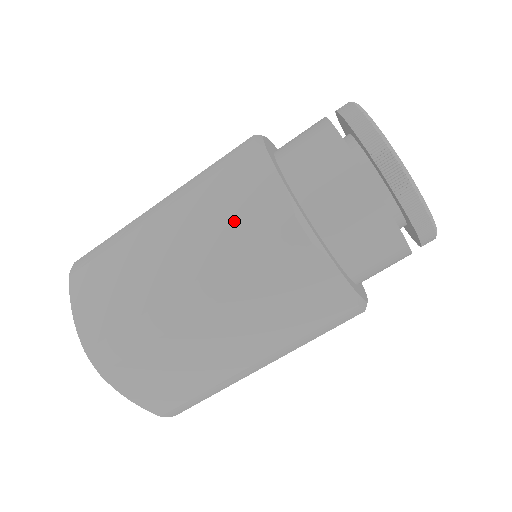
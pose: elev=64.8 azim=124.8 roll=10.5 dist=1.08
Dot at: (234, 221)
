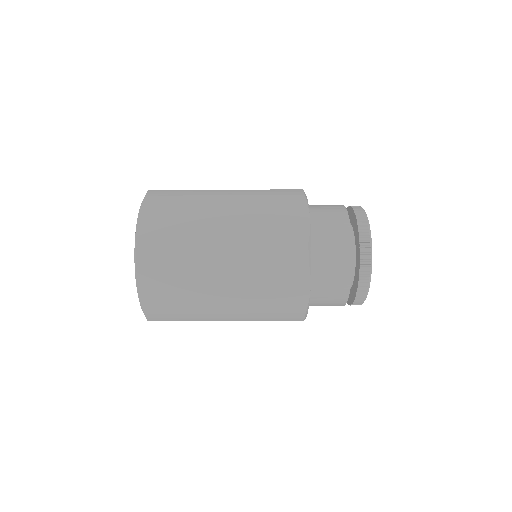
Dot at: (272, 226)
